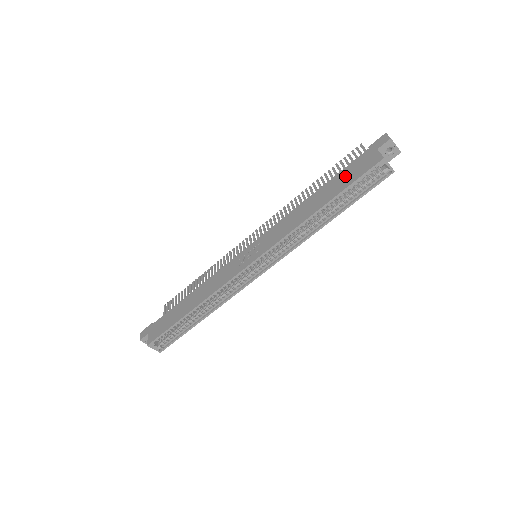
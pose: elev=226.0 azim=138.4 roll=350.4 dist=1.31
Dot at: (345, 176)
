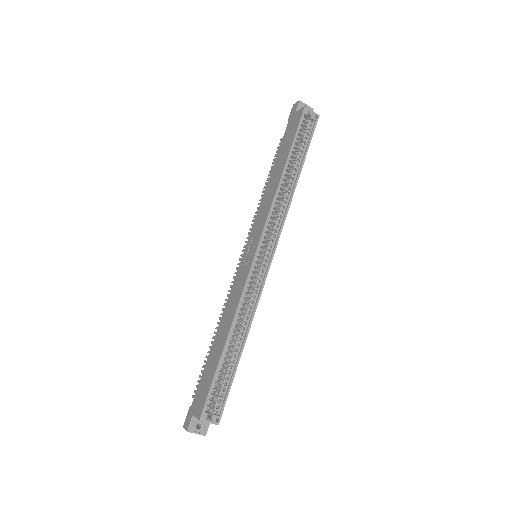
Dot at: (286, 142)
